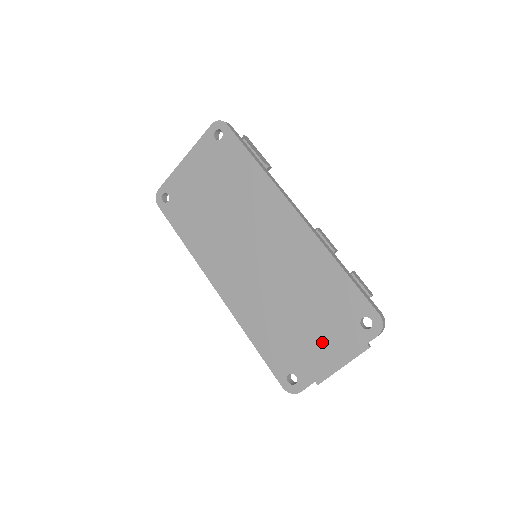
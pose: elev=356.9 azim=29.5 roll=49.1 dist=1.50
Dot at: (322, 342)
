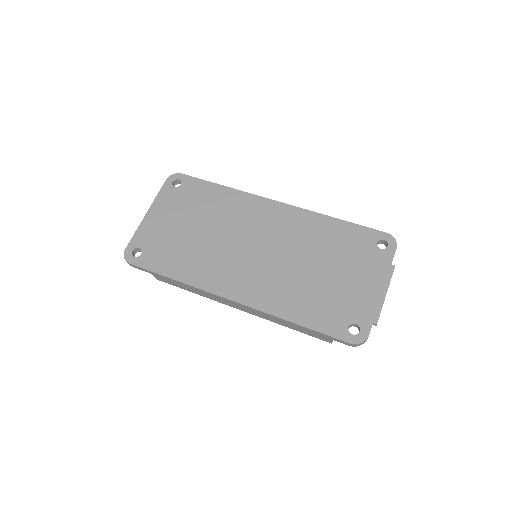
Dot at: (359, 280)
